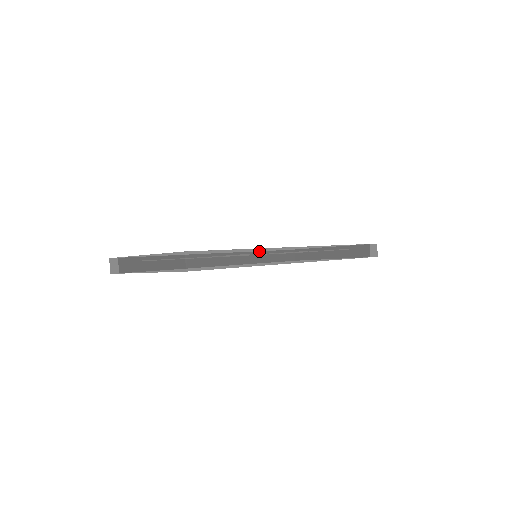
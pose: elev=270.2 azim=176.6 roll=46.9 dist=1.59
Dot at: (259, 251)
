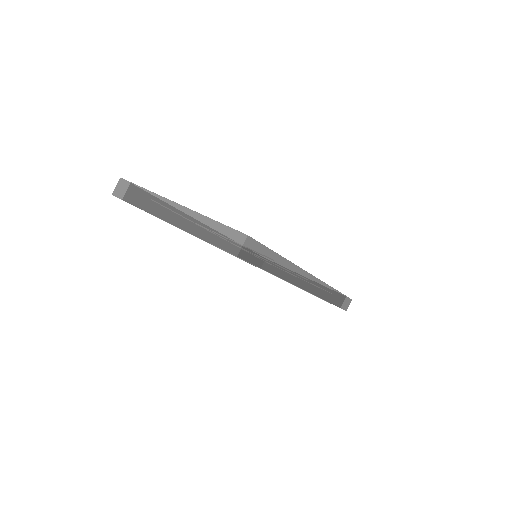
Dot at: (291, 265)
